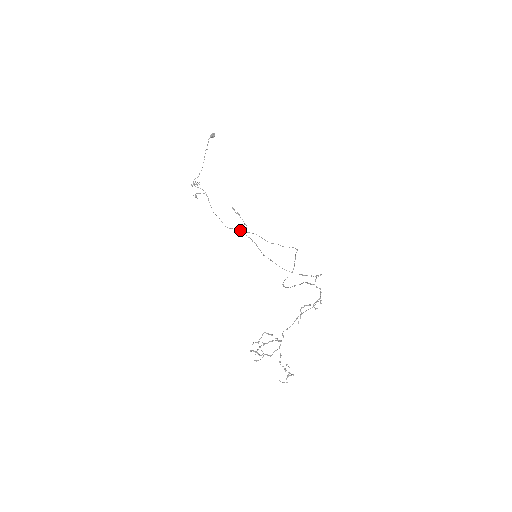
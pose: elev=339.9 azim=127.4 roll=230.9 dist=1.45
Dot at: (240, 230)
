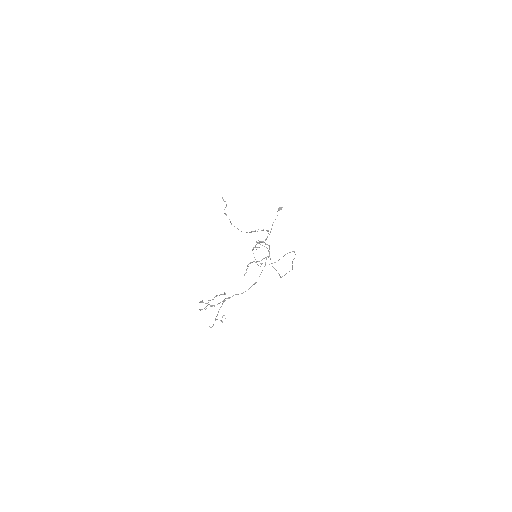
Dot at: occluded
